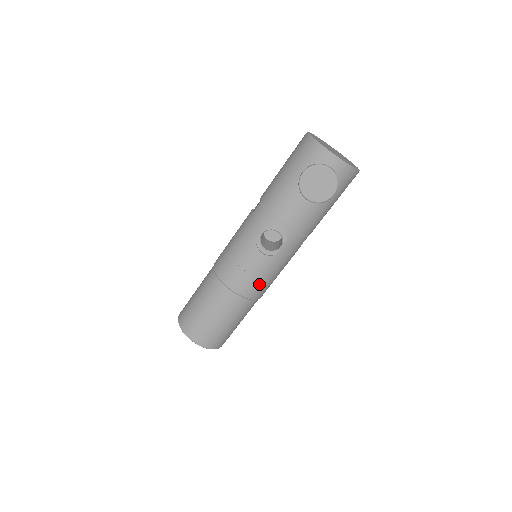
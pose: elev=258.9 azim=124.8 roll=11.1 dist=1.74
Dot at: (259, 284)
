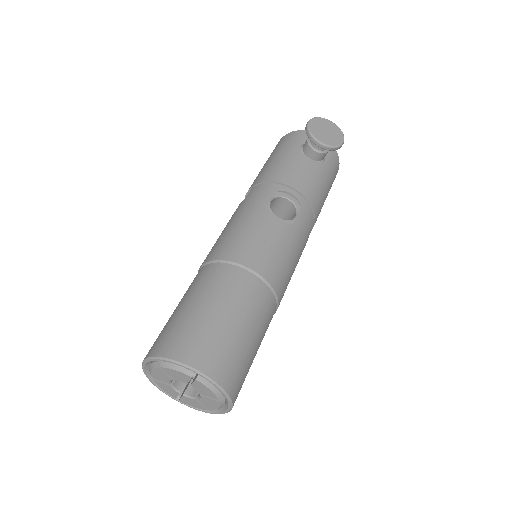
Dot at: (281, 265)
